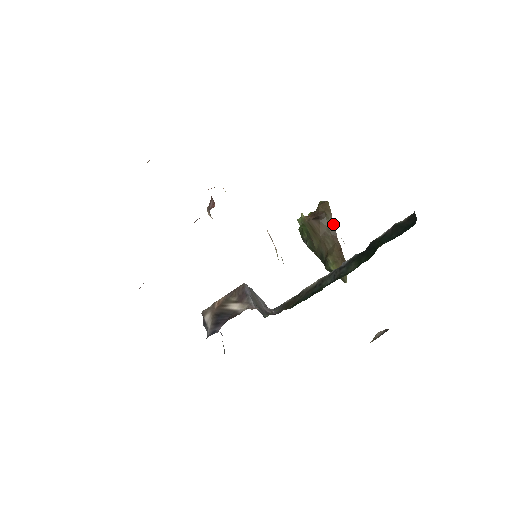
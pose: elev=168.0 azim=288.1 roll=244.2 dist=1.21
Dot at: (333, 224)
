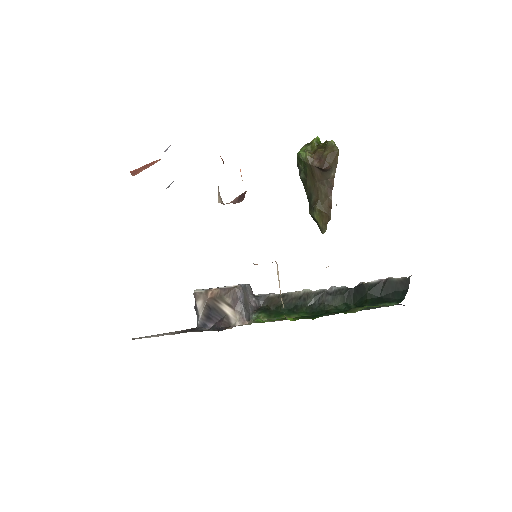
Dot at: (334, 177)
